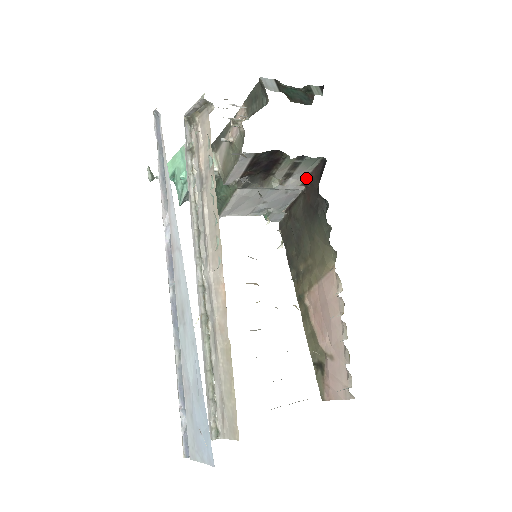
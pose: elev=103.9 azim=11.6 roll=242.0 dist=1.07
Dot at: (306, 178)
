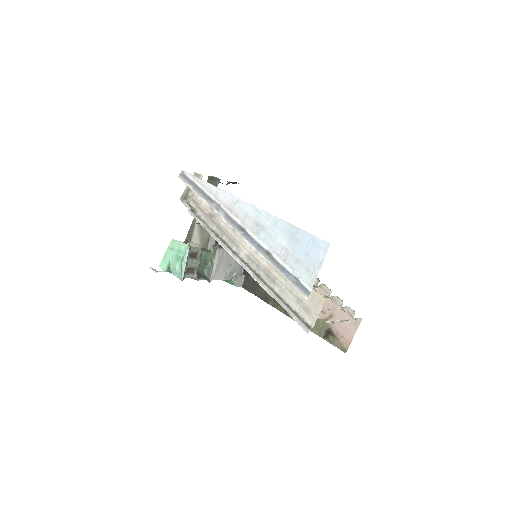
Dot at: occluded
